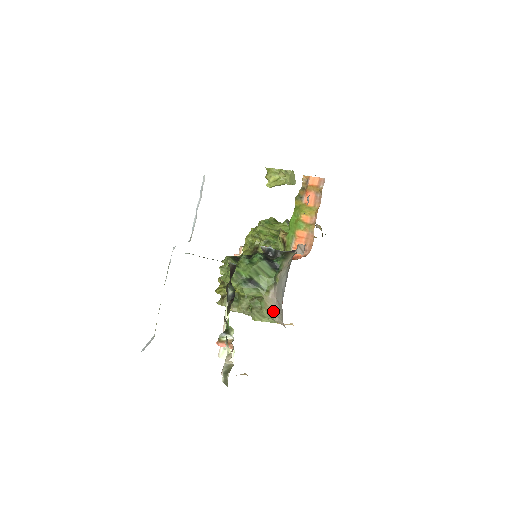
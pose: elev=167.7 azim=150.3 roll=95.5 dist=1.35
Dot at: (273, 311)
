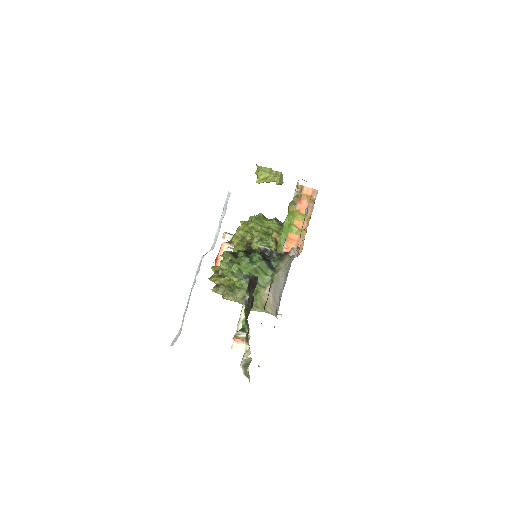
Dot at: (267, 304)
